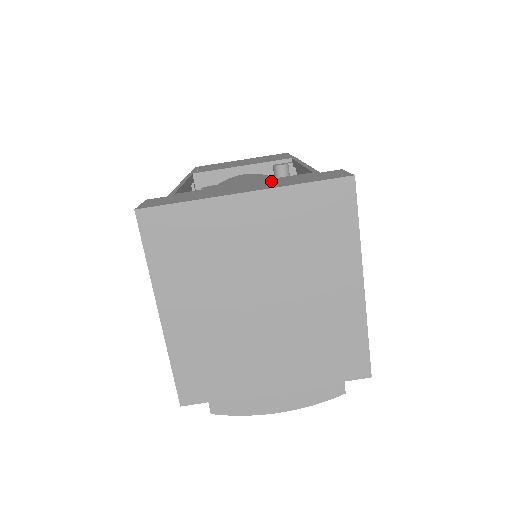
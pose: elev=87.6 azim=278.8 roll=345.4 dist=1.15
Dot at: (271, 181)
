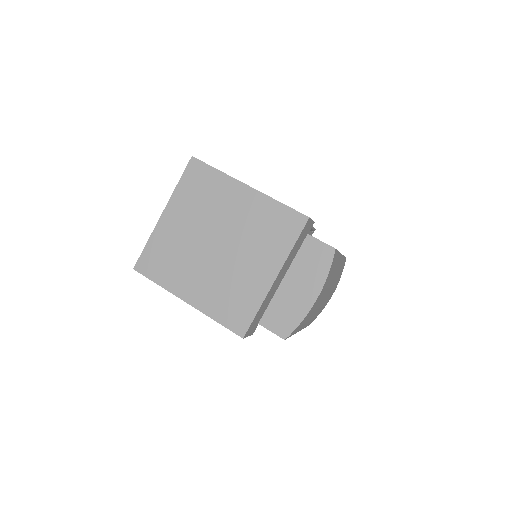
Dot at: occluded
